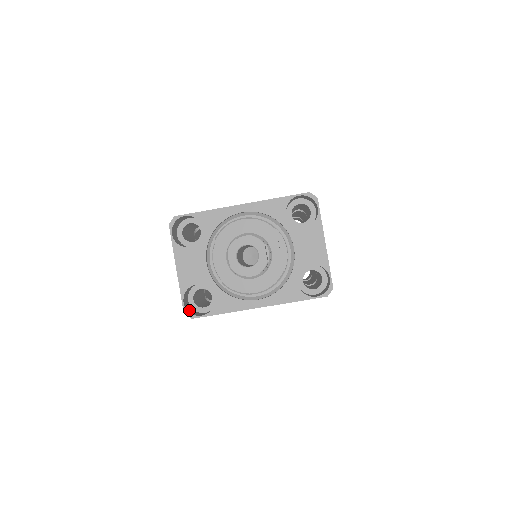
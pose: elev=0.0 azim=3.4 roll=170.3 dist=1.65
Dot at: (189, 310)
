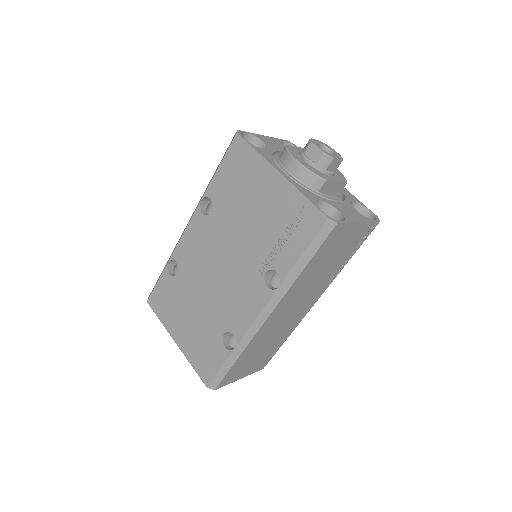
Dot at: occluded
